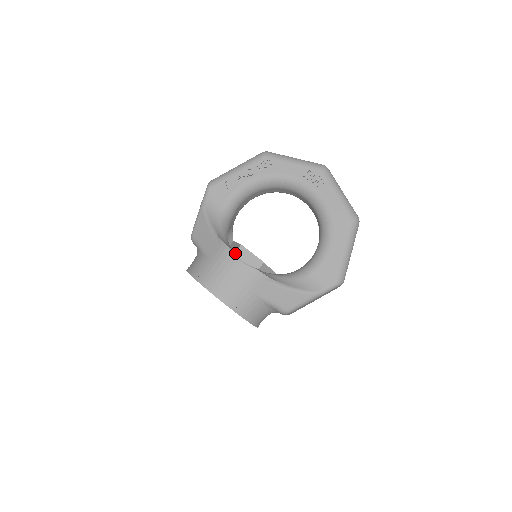
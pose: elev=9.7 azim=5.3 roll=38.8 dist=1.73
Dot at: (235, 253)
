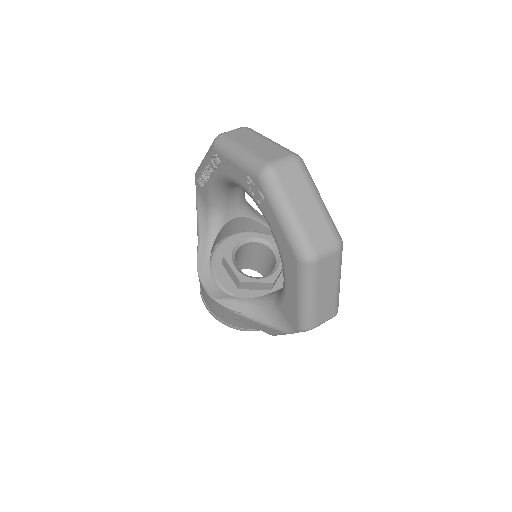
Dot at: (222, 263)
